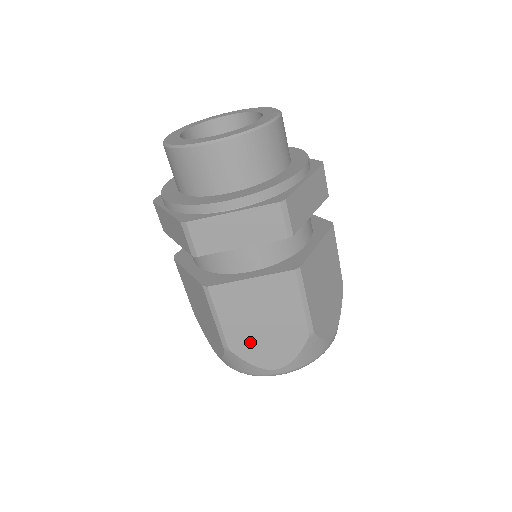
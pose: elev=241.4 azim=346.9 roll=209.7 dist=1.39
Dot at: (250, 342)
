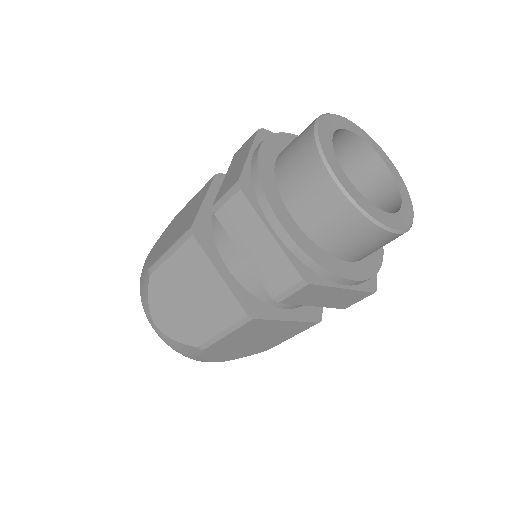
Dot at: (225, 349)
